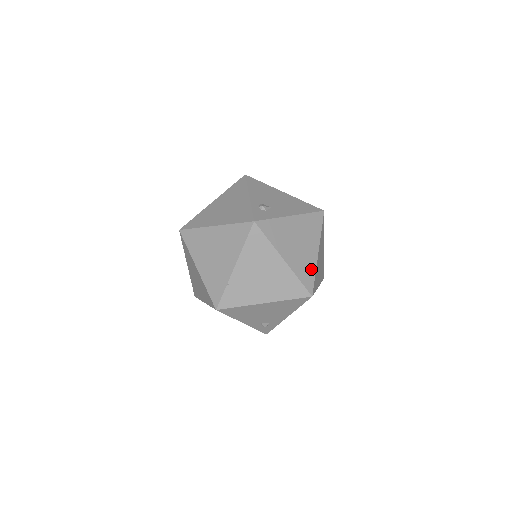
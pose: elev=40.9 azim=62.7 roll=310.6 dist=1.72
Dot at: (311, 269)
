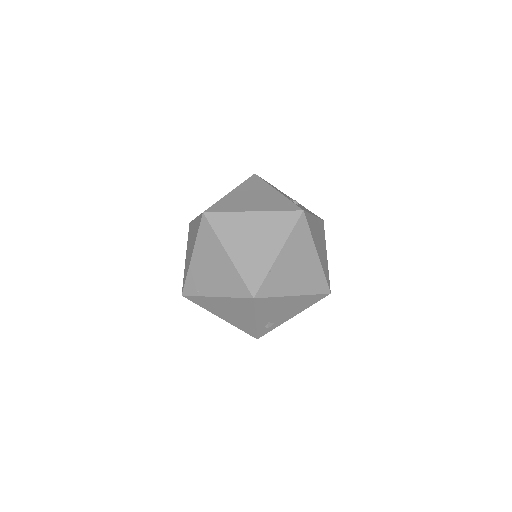
Dot at: (327, 268)
